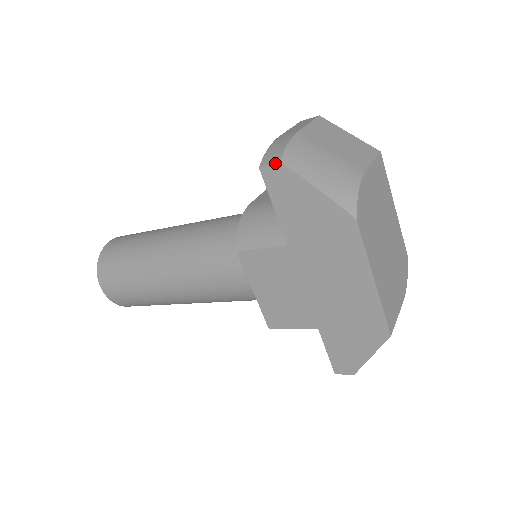
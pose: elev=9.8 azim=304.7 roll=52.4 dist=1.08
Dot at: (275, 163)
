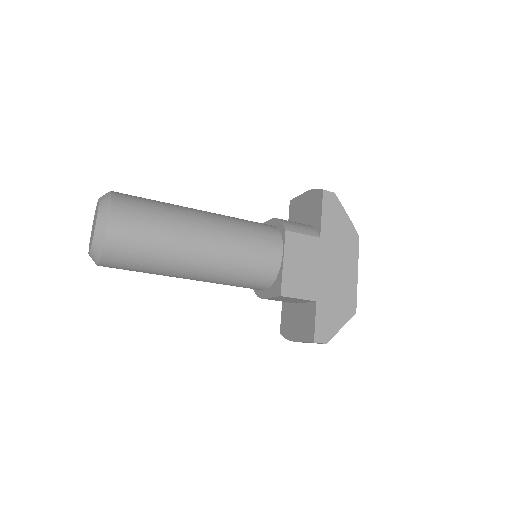
Dot at: (332, 192)
